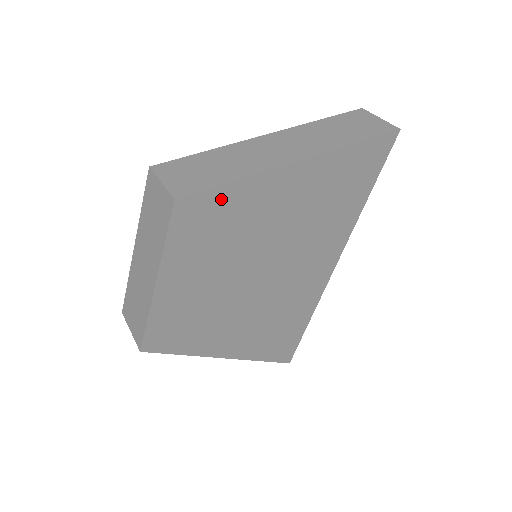
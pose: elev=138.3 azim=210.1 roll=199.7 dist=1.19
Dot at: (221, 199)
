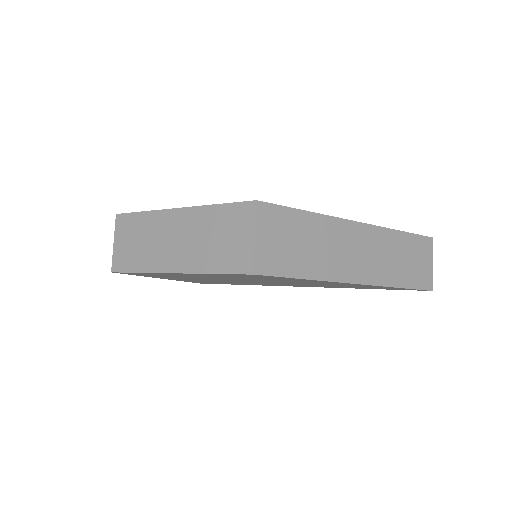
Dot at: (282, 278)
